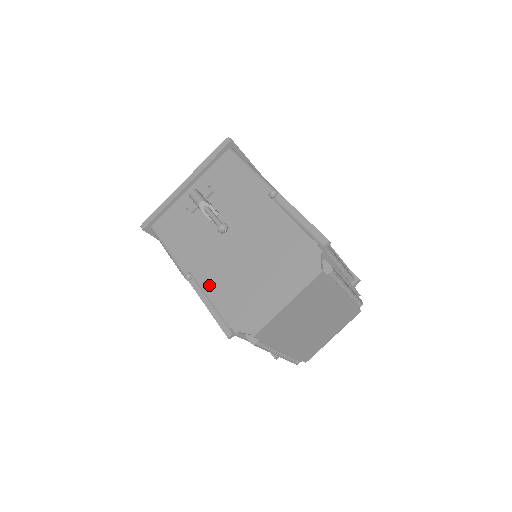
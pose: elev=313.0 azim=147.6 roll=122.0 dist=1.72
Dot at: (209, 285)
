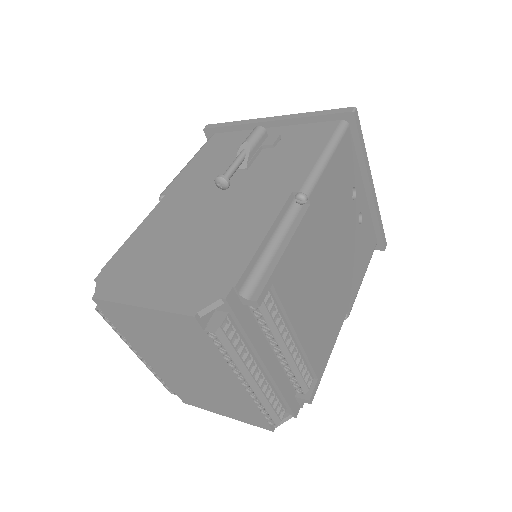
Dot at: (152, 219)
